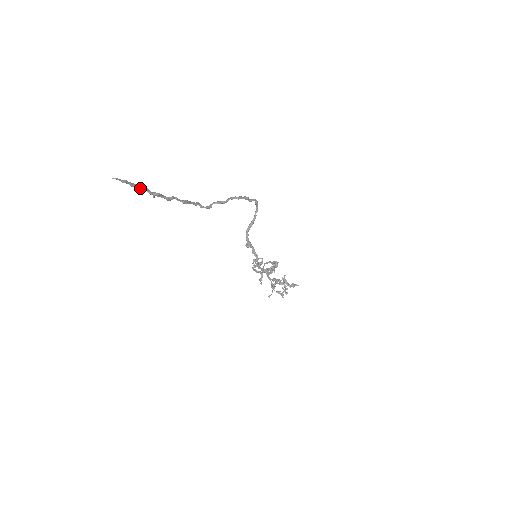
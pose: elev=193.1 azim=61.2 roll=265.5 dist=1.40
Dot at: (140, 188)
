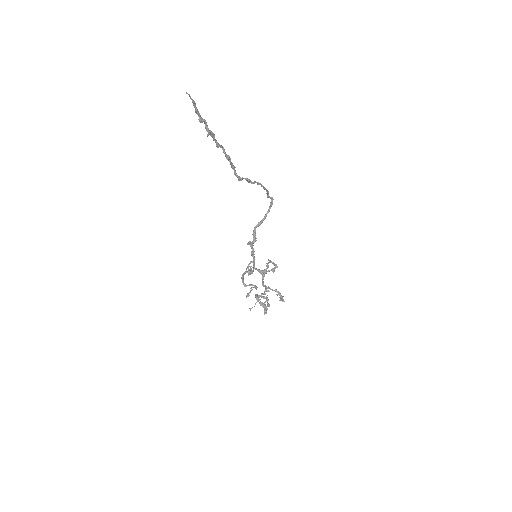
Dot at: (202, 118)
